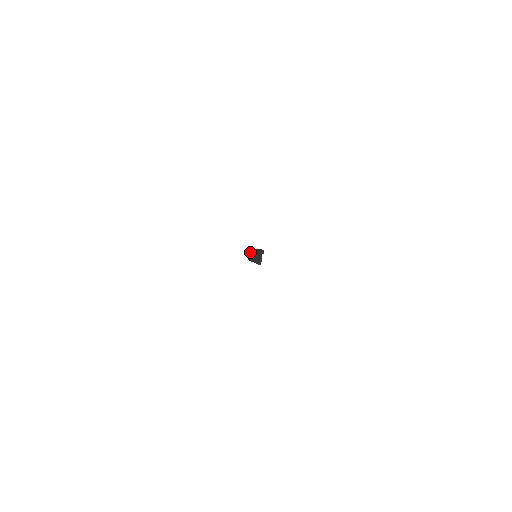
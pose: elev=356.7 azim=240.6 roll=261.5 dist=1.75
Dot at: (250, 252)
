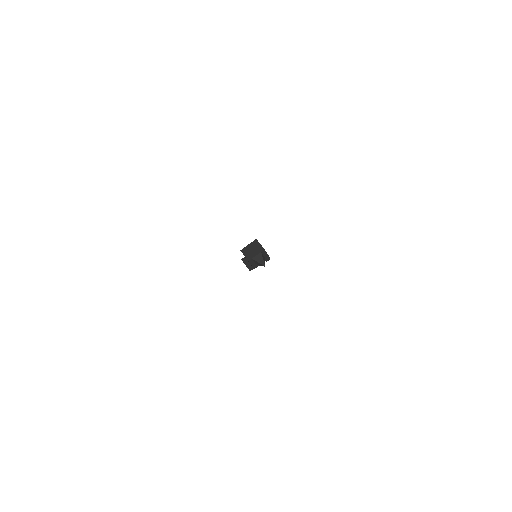
Dot at: (255, 245)
